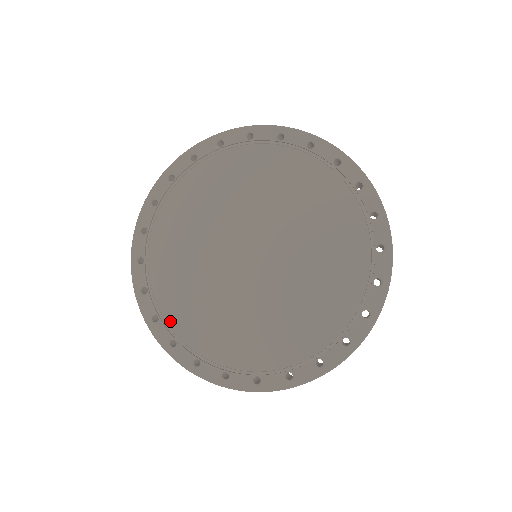
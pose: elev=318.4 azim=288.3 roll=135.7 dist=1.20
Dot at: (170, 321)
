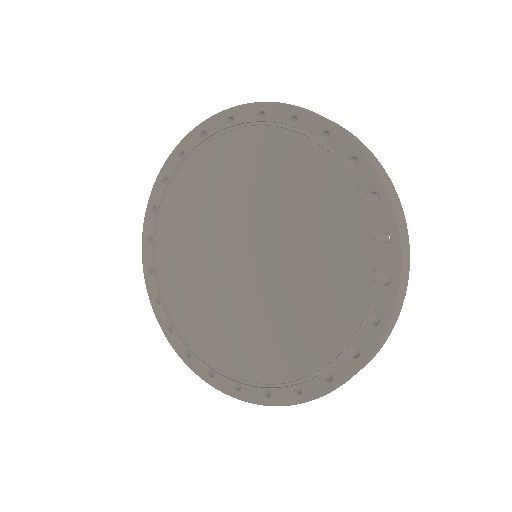
Dot at: (183, 330)
